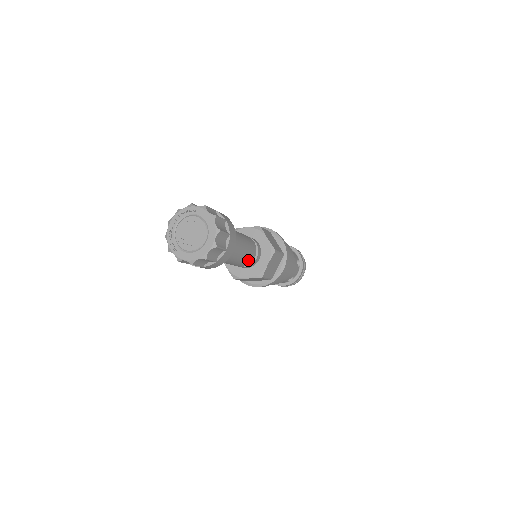
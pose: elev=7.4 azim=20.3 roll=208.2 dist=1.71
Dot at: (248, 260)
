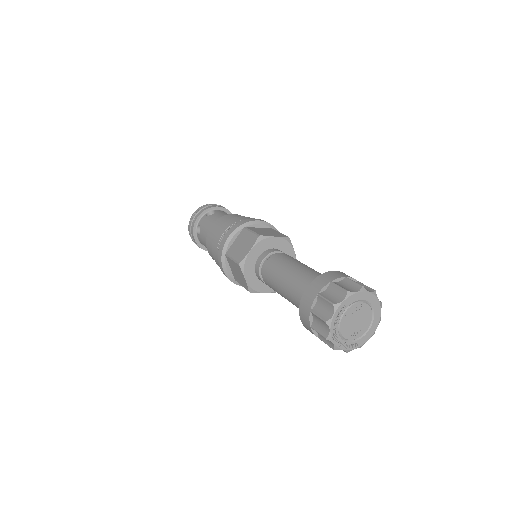
Dot at: occluded
